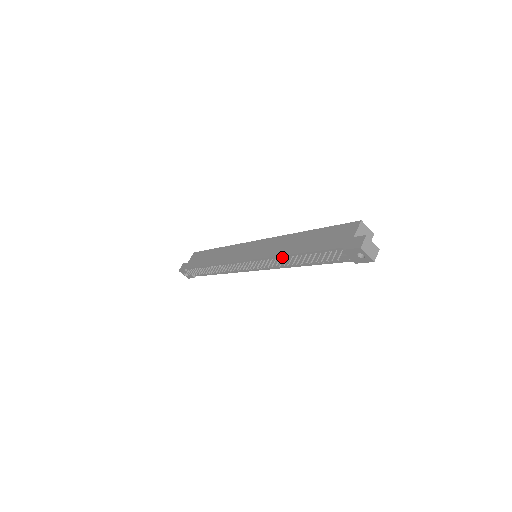
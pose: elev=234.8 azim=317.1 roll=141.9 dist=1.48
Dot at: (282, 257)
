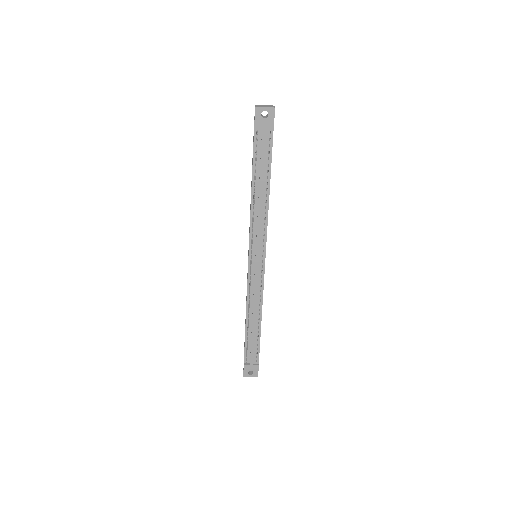
Dot at: occluded
